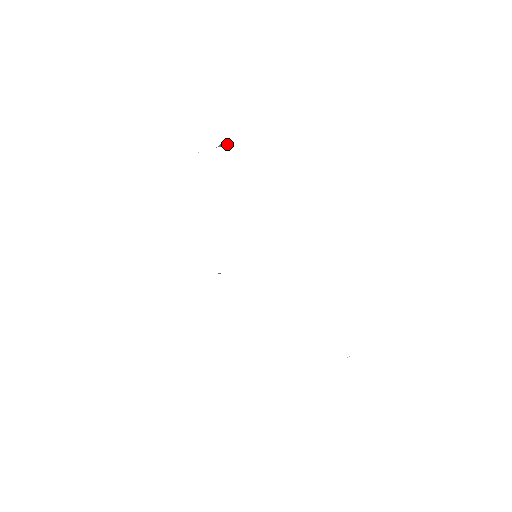
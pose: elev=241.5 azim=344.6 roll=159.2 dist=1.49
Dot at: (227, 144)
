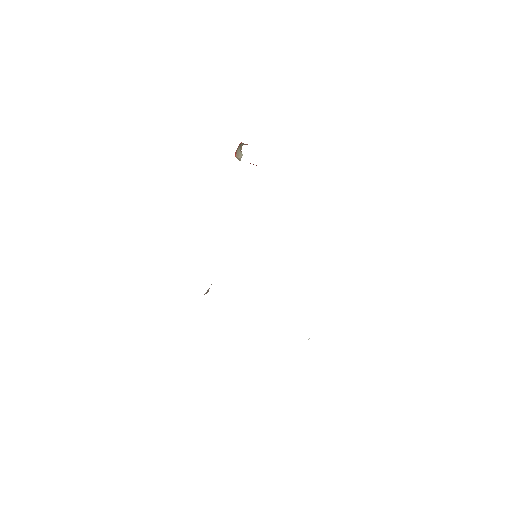
Dot at: (247, 144)
